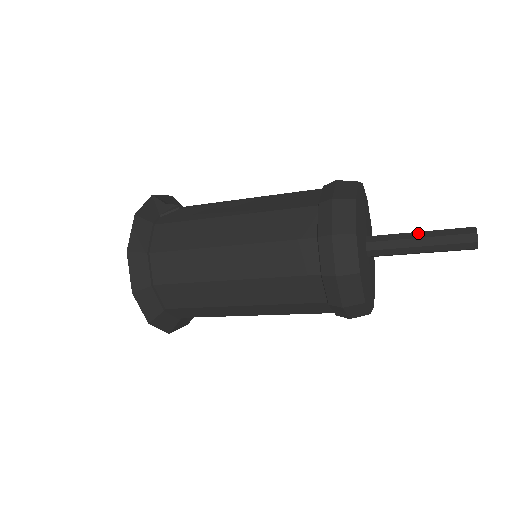
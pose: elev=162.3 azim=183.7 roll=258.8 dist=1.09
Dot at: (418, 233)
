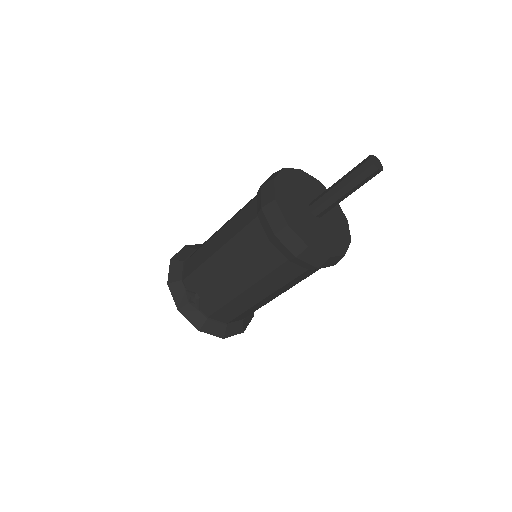
Dot at: (341, 192)
